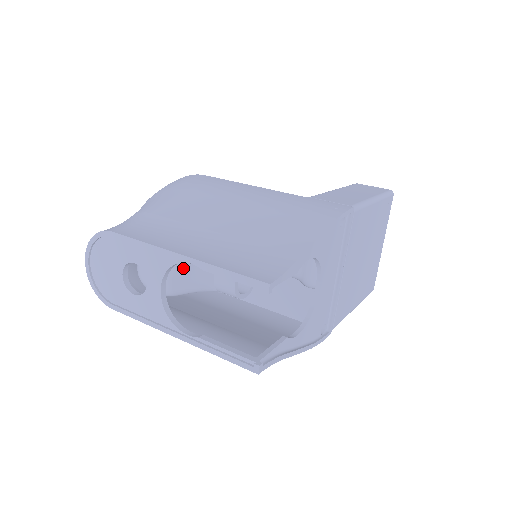
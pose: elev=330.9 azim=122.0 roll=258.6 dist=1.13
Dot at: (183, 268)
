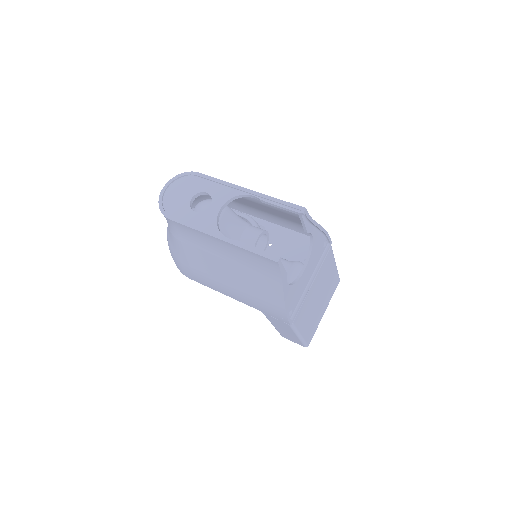
Dot at: (231, 212)
